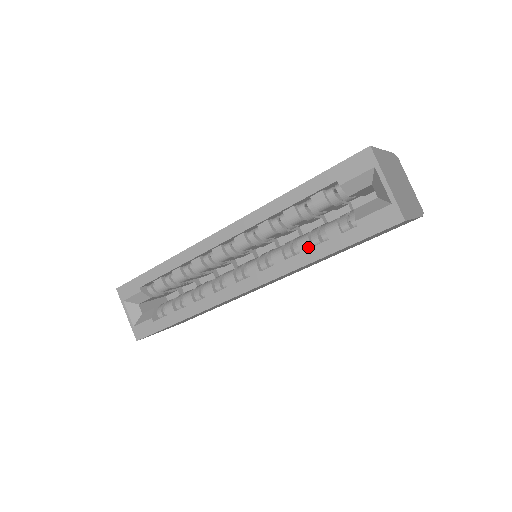
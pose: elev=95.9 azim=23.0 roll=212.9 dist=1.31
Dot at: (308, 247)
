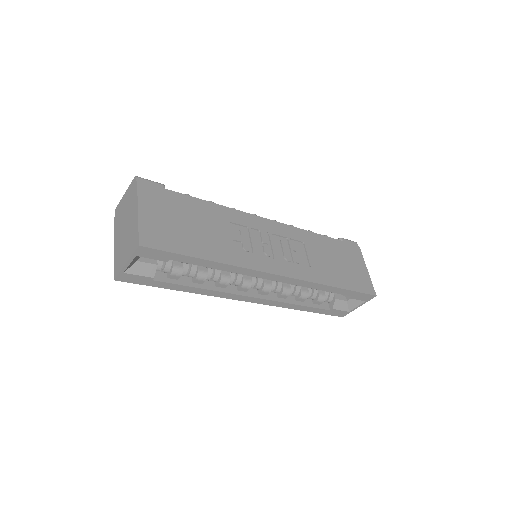
Dot at: (302, 301)
